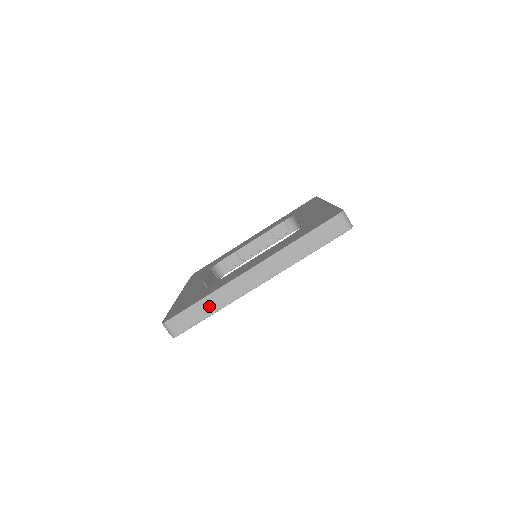
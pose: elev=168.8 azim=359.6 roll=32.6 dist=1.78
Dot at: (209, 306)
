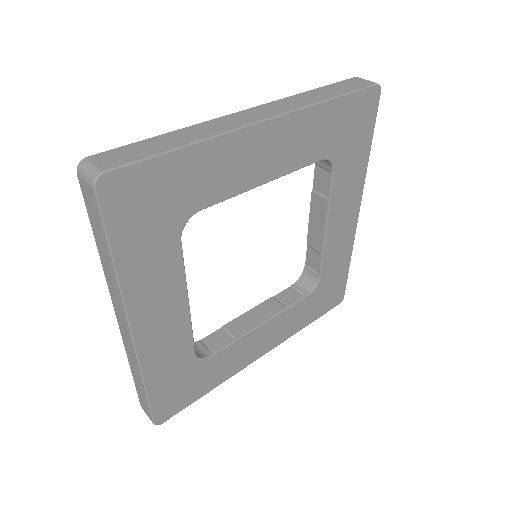
Dot at: (138, 379)
